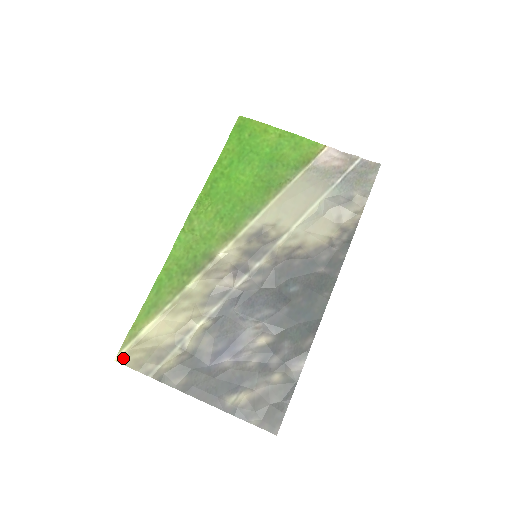
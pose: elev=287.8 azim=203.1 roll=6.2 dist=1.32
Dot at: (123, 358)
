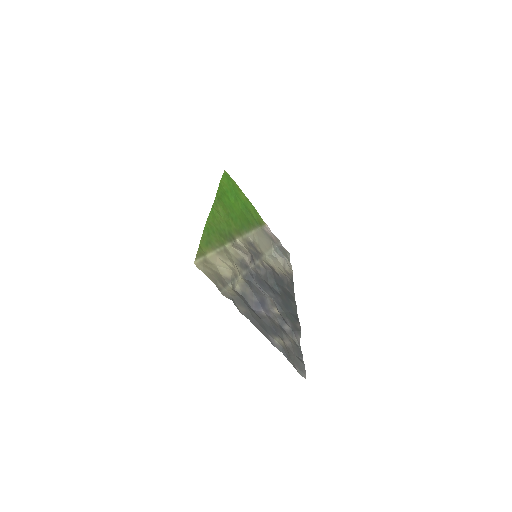
Dot at: (199, 266)
